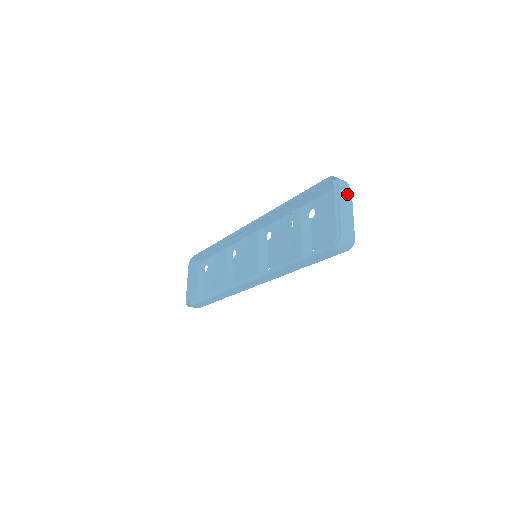
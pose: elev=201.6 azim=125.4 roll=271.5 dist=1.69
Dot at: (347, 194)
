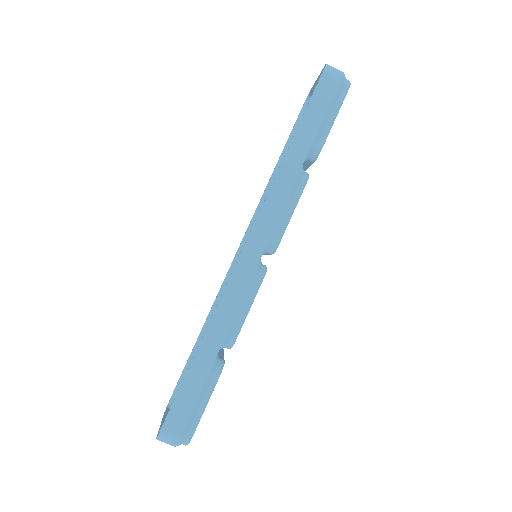
Dot at: occluded
